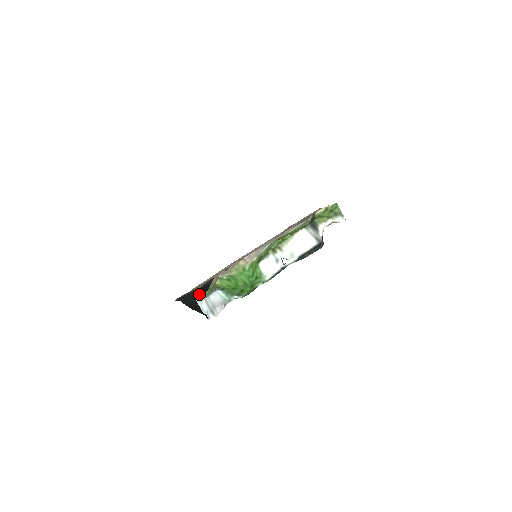
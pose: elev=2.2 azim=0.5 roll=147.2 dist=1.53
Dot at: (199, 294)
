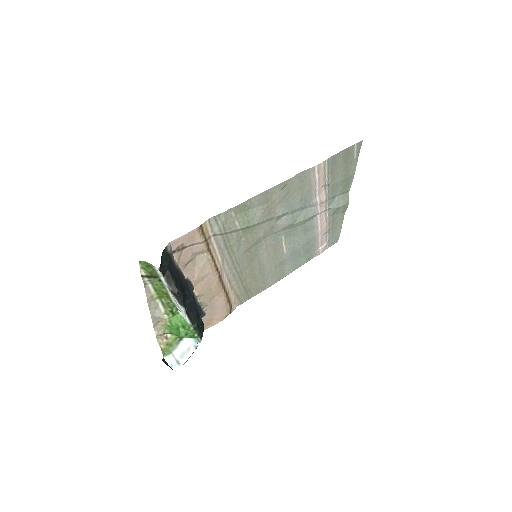
Dot at: occluded
